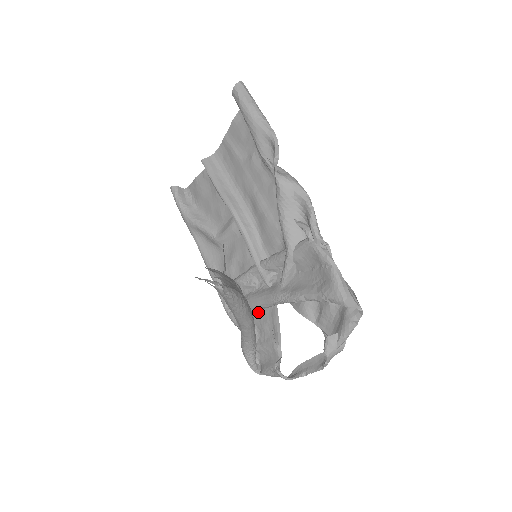
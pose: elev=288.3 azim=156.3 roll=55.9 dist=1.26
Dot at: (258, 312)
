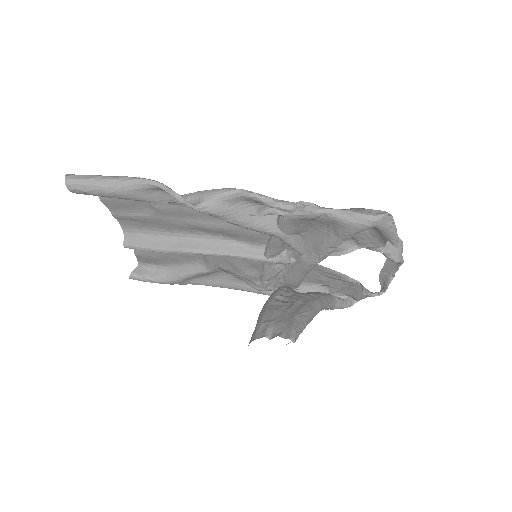
Dot at: occluded
